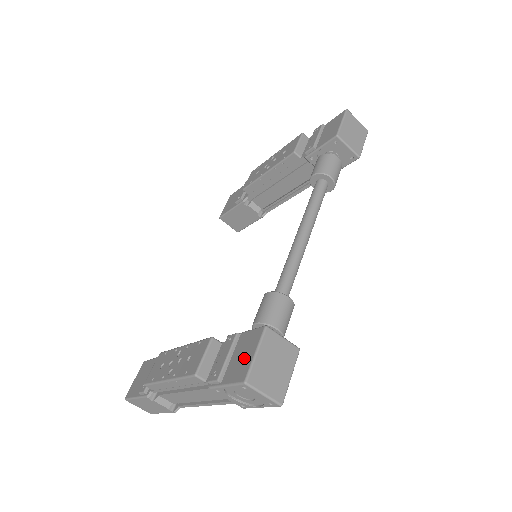
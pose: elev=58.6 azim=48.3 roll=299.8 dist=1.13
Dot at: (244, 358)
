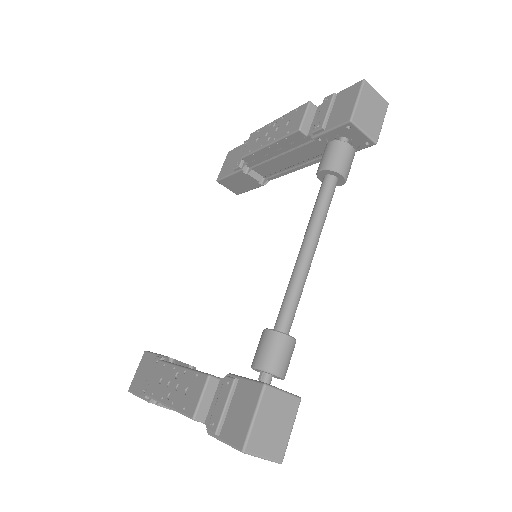
Dot at: (242, 417)
